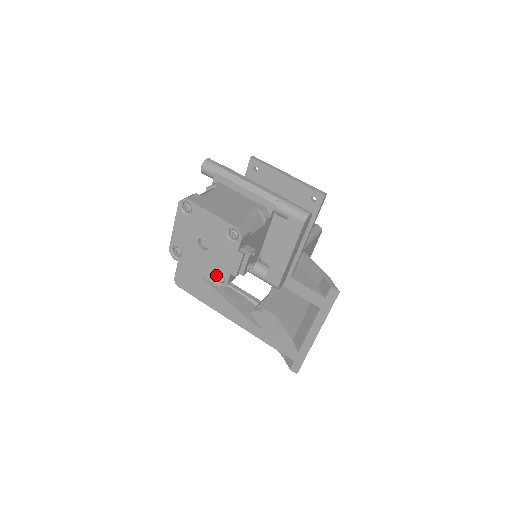
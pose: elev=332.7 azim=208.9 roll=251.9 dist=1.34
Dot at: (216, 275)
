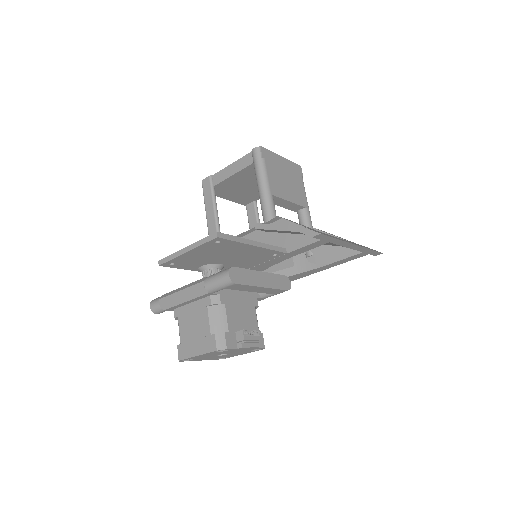
Dot at: occluded
